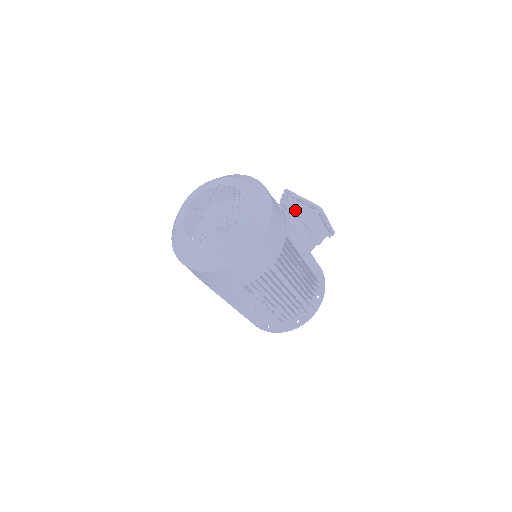
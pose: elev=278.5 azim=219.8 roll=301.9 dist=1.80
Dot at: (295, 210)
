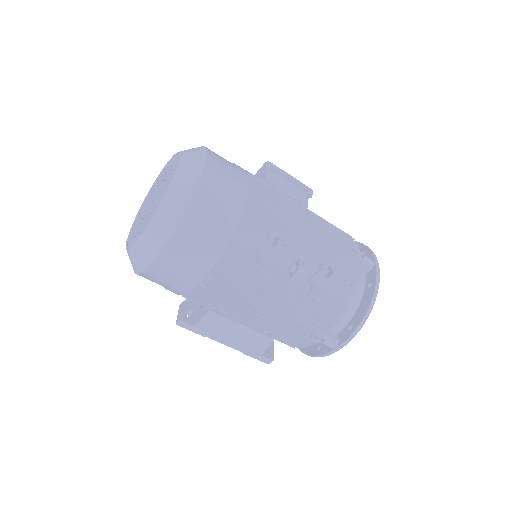
Dot at: occluded
